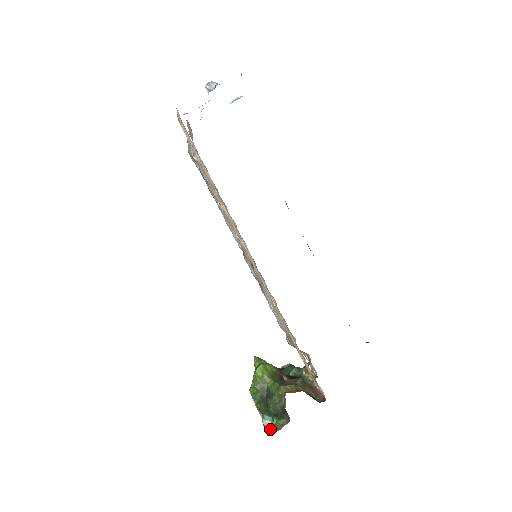
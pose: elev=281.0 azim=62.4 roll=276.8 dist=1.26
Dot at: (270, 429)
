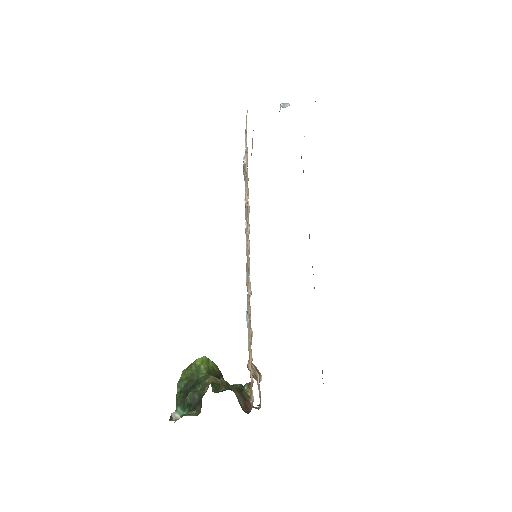
Dot at: (175, 419)
